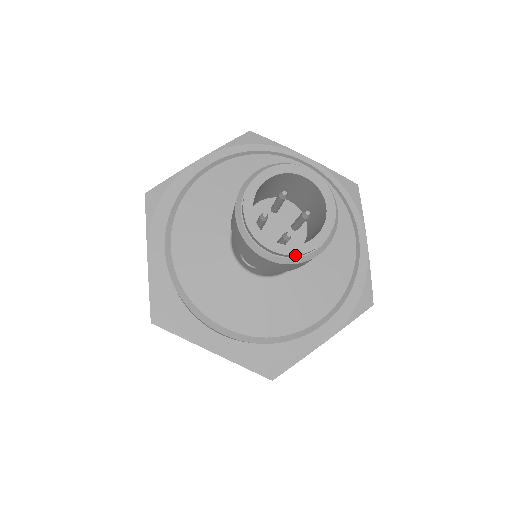
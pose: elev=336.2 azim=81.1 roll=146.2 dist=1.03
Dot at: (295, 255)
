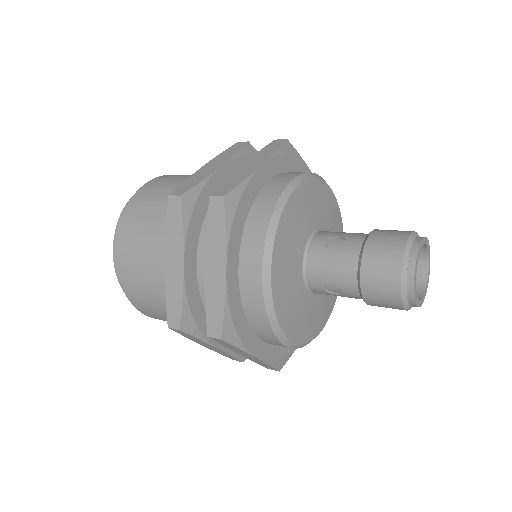
Dot at: (419, 306)
